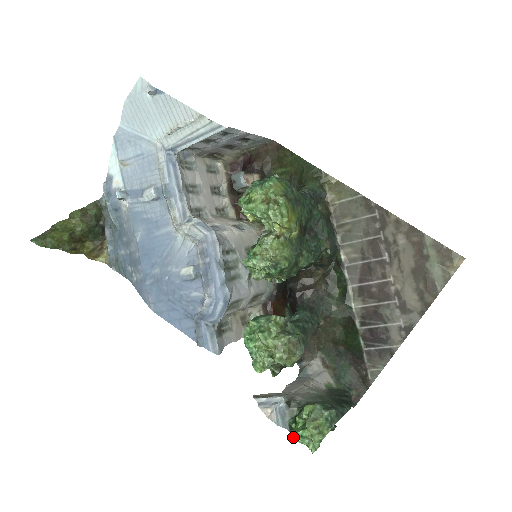
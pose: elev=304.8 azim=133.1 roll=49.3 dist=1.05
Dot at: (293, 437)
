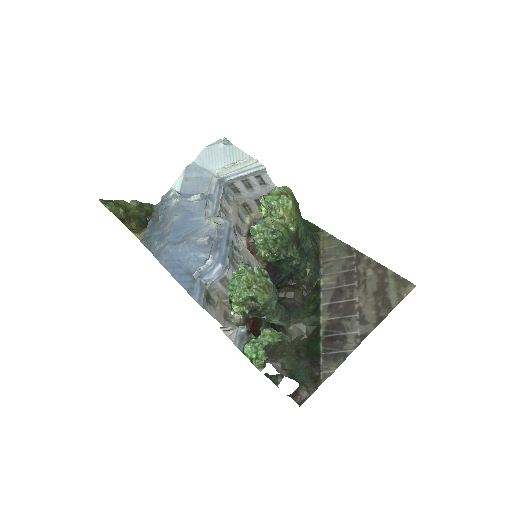
Dot at: (245, 347)
